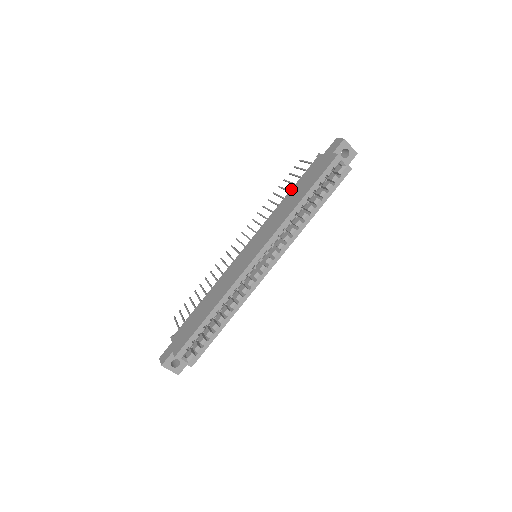
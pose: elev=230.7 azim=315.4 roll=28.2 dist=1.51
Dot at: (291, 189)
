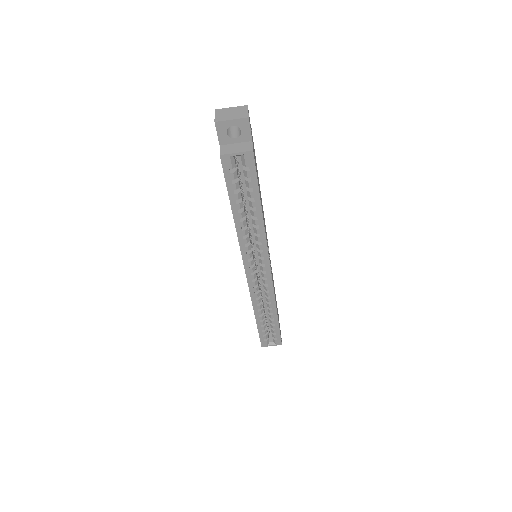
Dot at: occluded
